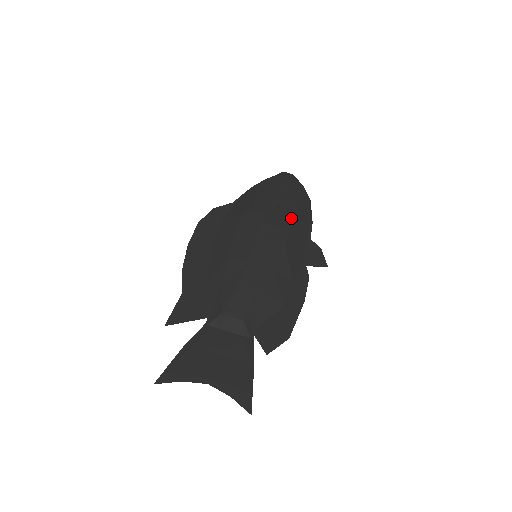
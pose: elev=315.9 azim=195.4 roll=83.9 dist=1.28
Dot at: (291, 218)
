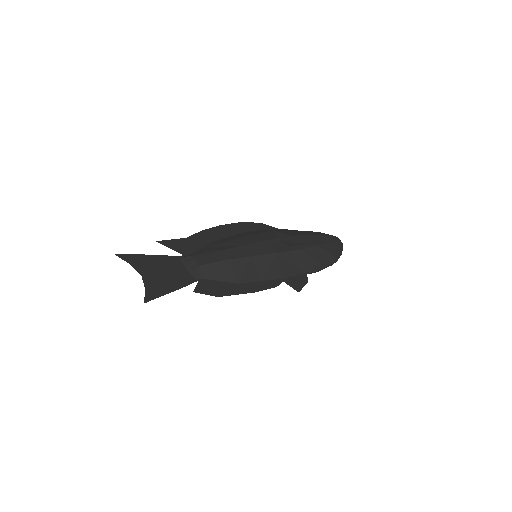
Dot at: (300, 248)
